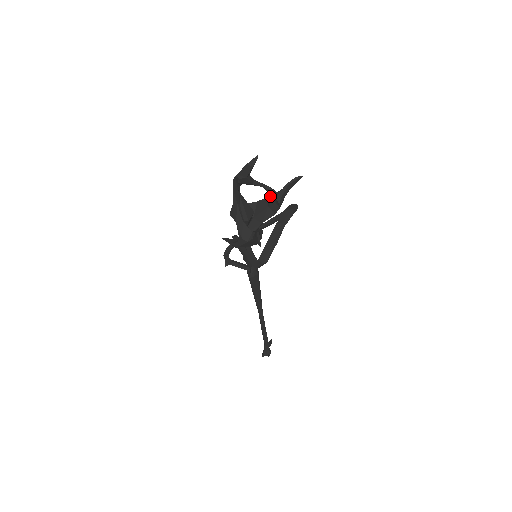
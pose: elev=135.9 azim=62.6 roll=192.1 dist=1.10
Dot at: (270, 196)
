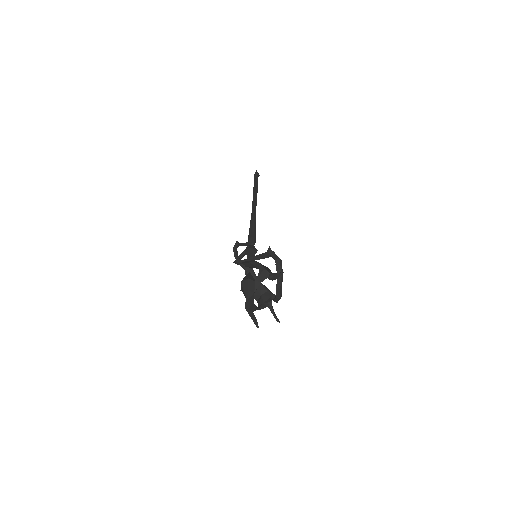
Dot at: (262, 273)
